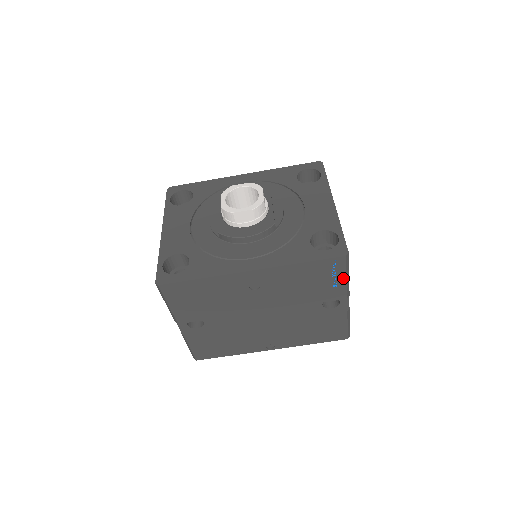
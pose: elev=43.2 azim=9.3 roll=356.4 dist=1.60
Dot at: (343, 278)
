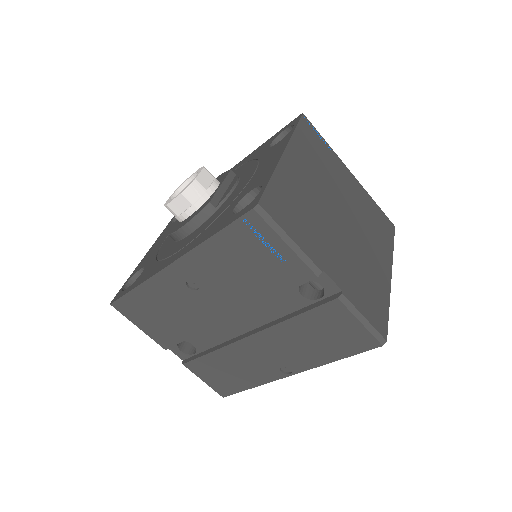
Dot at: (282, 245)
